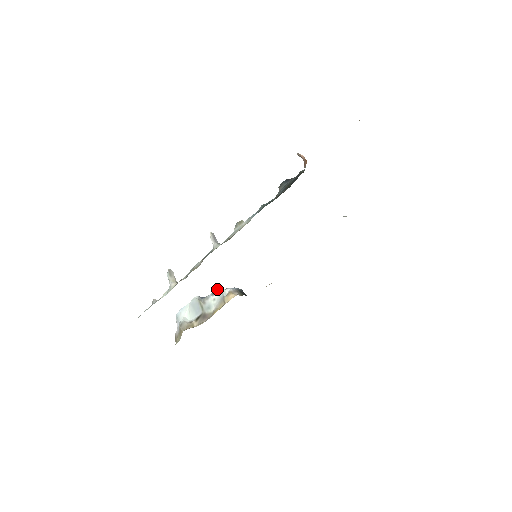
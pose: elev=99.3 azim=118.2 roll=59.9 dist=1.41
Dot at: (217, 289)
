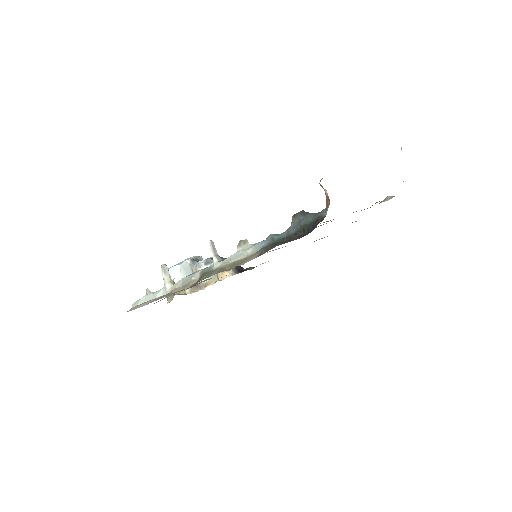
Dot at: (210, 260)
